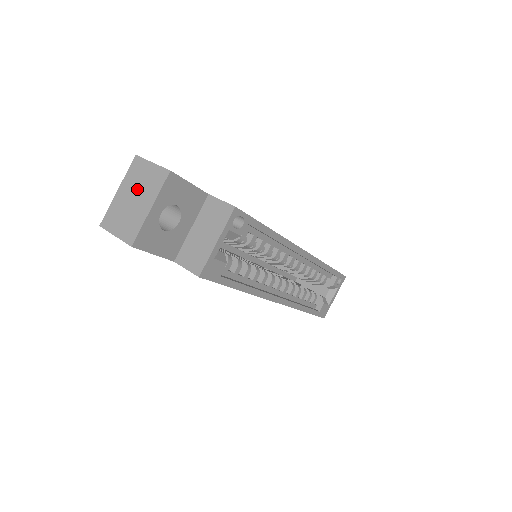
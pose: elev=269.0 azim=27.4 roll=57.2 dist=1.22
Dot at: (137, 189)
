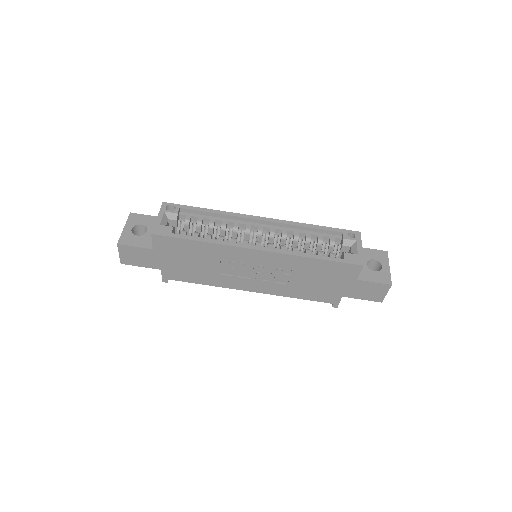
Dot at: occluded
